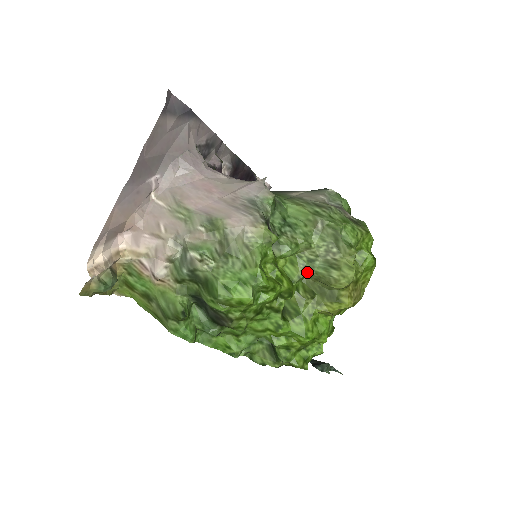
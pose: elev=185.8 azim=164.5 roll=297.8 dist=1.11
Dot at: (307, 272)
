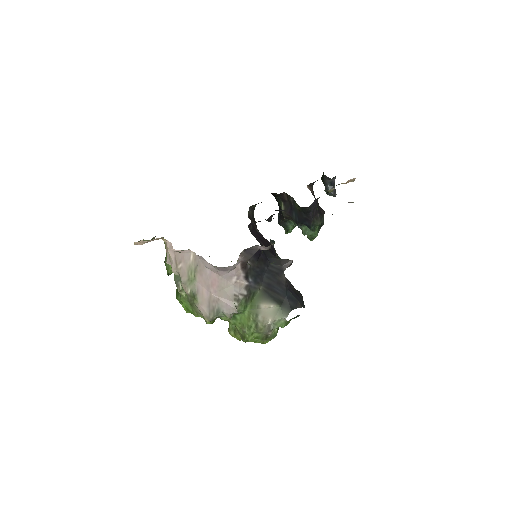
Dot at: occluded
